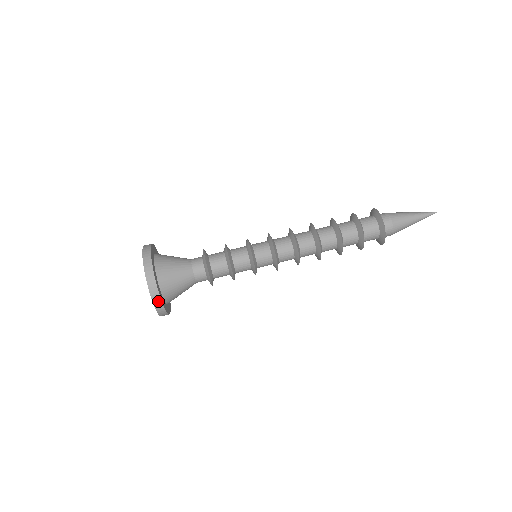
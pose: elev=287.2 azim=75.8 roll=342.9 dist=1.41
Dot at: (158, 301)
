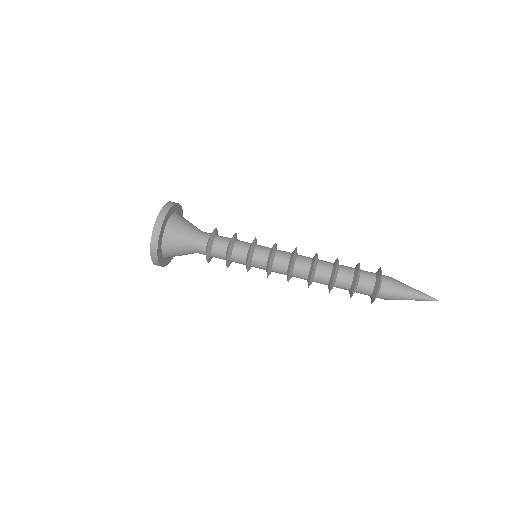
Dot at: (158, 228)
